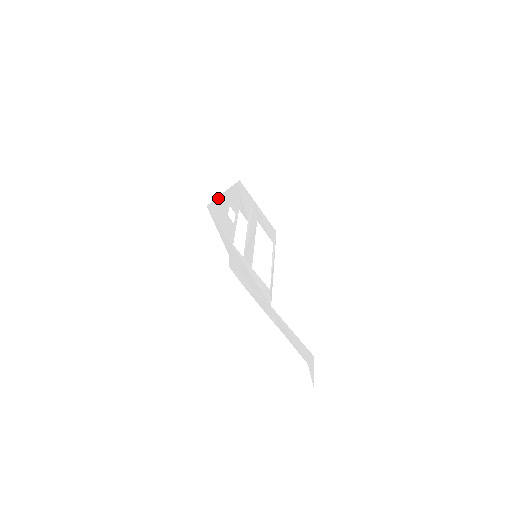
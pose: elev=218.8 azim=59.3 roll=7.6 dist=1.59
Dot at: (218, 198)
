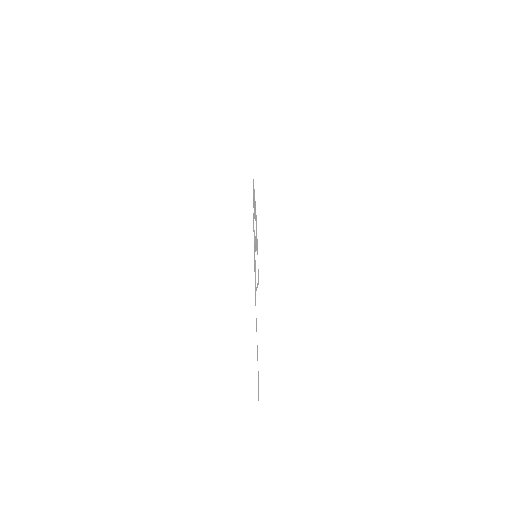
Dot at: (254, 189)
